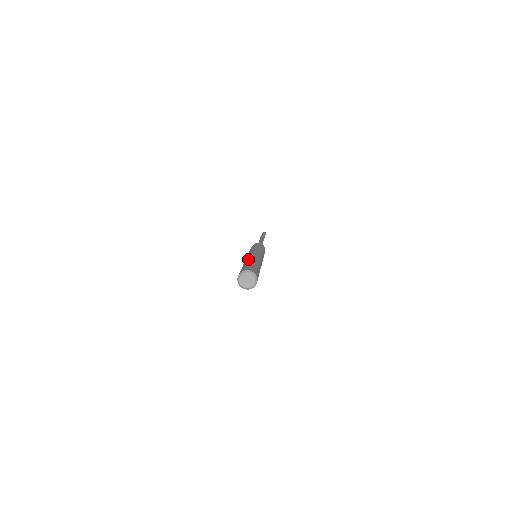
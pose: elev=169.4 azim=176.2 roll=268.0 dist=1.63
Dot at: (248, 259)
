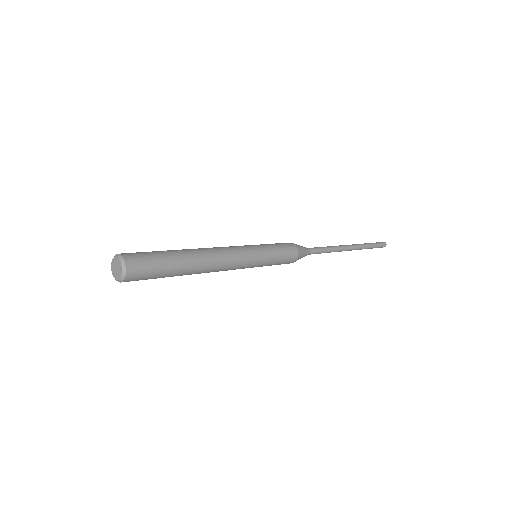
Dot at: occluded
